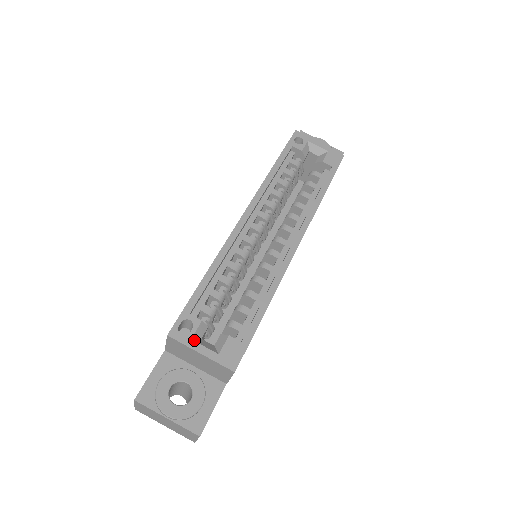
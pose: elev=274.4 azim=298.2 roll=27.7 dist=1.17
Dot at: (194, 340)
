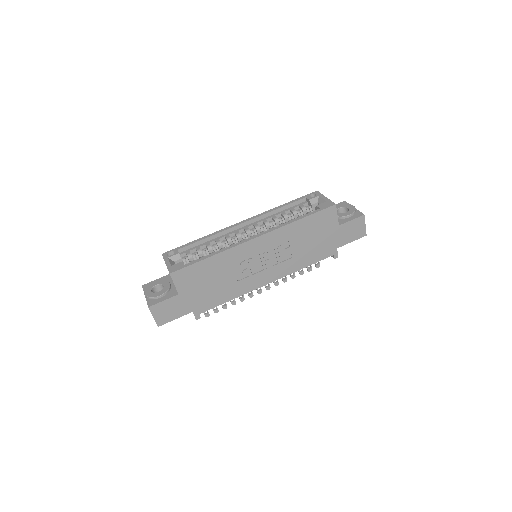
Dot at: (169, 259)
